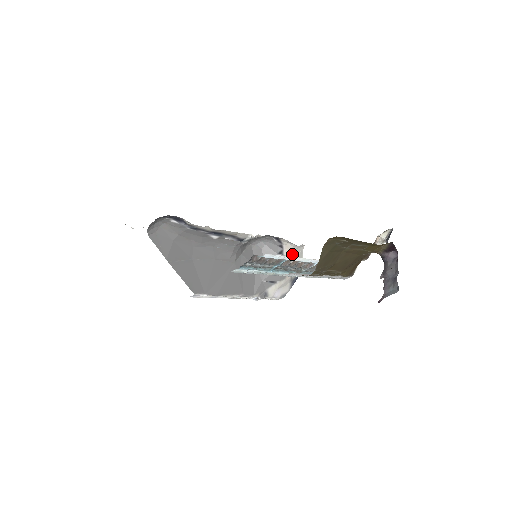
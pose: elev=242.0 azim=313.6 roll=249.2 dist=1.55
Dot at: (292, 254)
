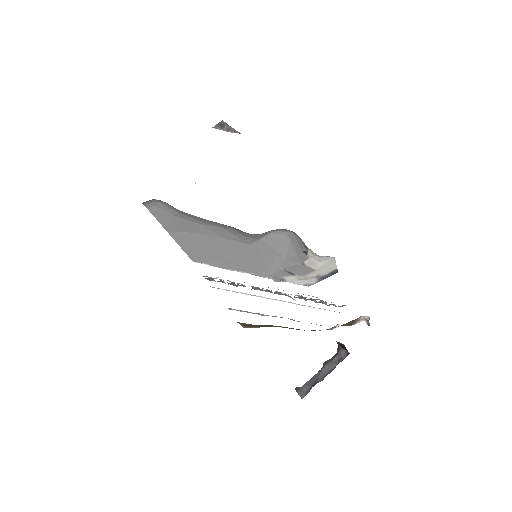
Dot at: (317, 259)
